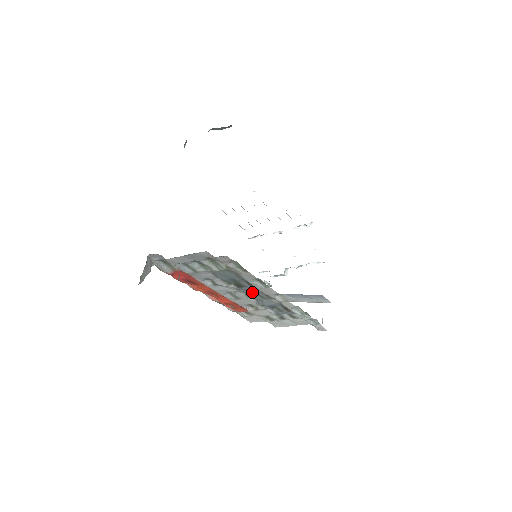
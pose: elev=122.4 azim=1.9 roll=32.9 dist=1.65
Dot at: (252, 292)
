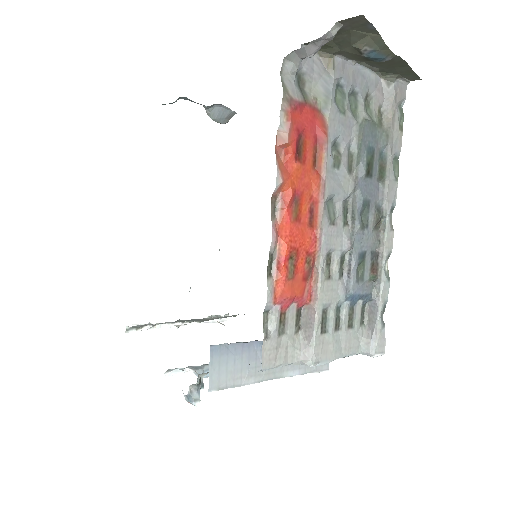
Dot at: (367, 198)
